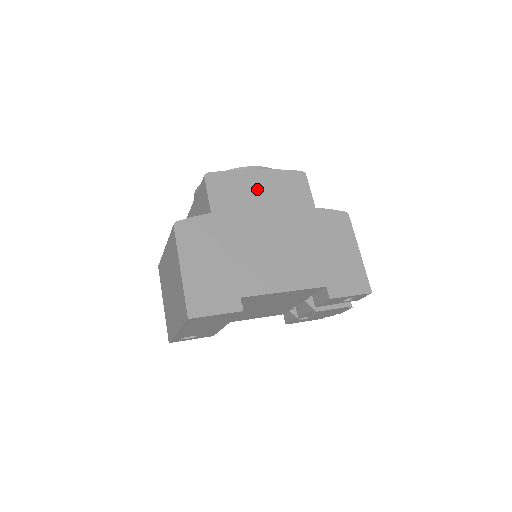
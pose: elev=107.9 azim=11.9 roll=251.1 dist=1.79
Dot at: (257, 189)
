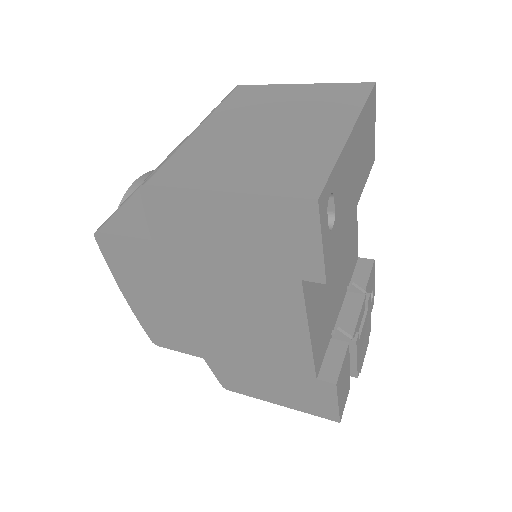
Dot at: occluded
